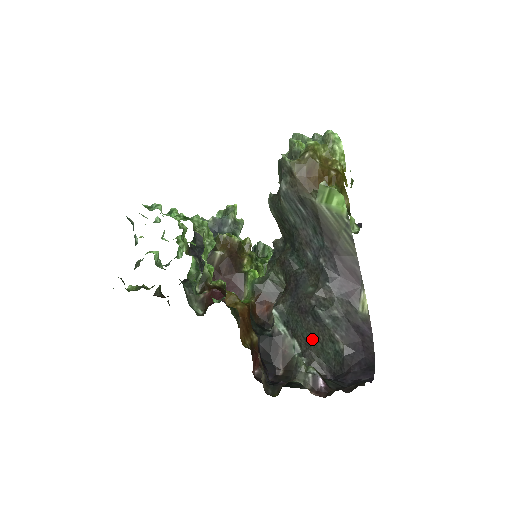
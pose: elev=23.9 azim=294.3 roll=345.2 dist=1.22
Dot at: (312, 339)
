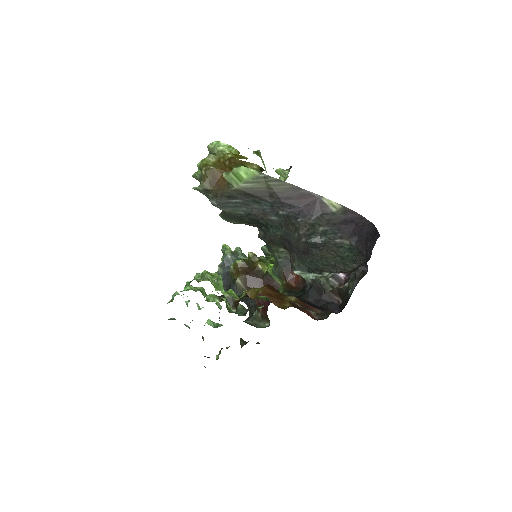
Dot at: (330, 260)
